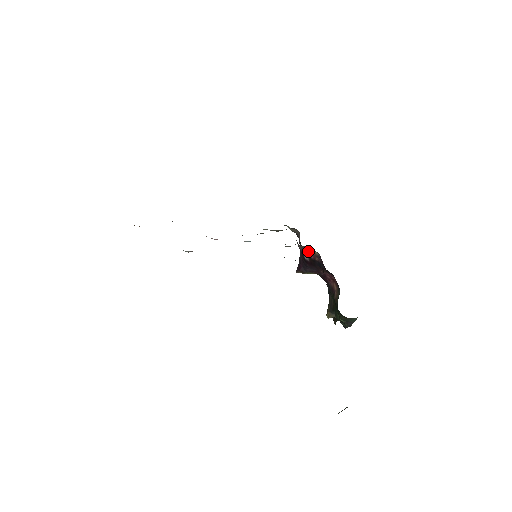
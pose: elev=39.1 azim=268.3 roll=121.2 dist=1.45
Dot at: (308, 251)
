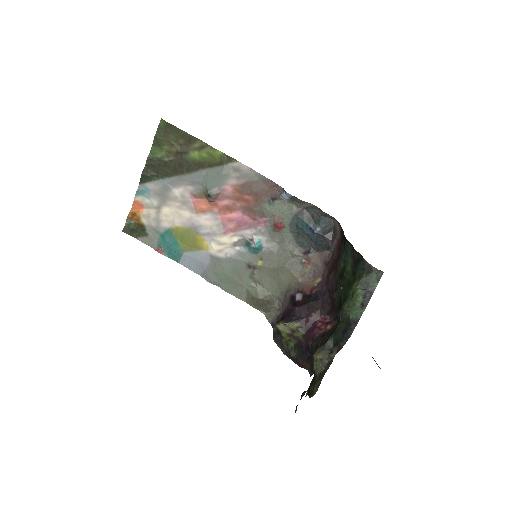
Dot at: (305, 285)
